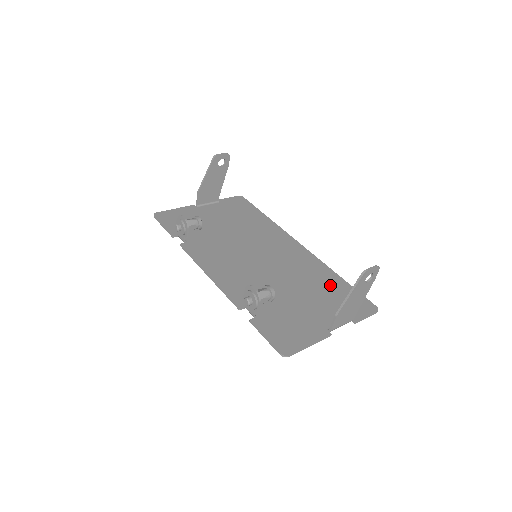
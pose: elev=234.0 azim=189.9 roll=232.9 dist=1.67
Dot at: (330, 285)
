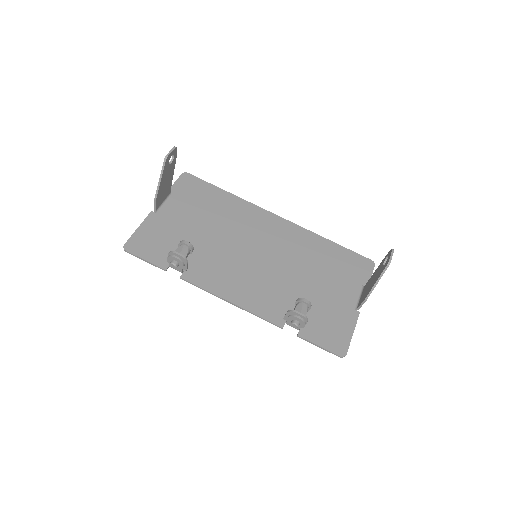
Dot at: (329, 256)
